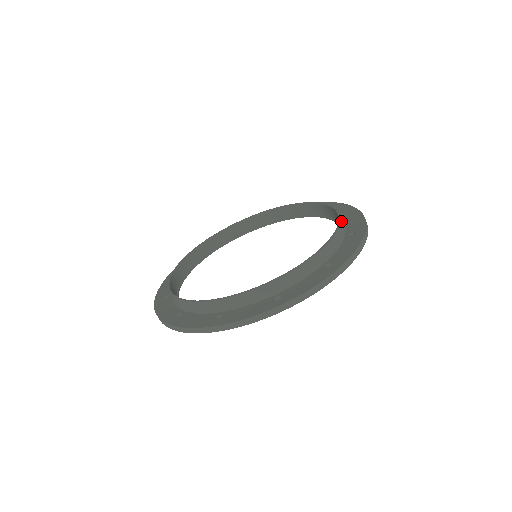
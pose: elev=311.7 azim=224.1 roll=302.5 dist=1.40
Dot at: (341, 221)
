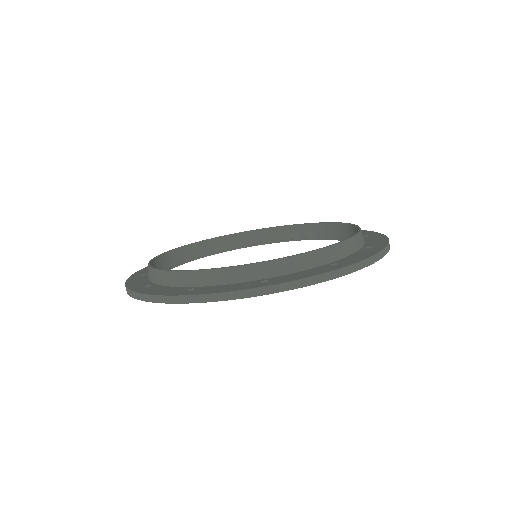
Dot at: (336, 246)
